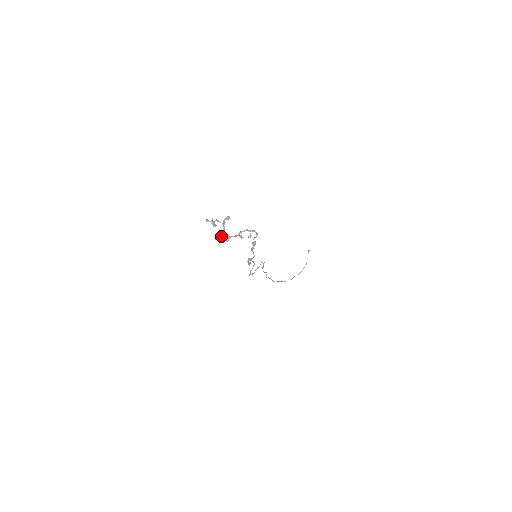
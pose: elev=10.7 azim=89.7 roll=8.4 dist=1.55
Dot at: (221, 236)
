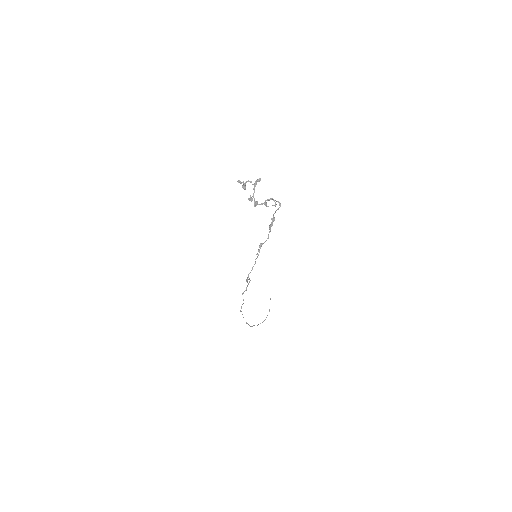
Dot at: (252, 198)
